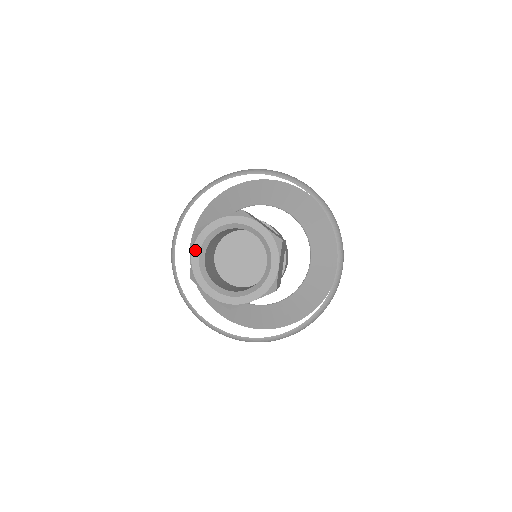
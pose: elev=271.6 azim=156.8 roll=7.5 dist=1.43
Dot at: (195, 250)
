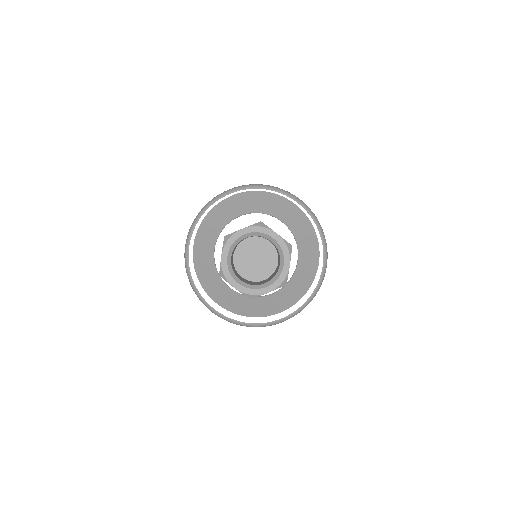
Dot at: (224, 252)
